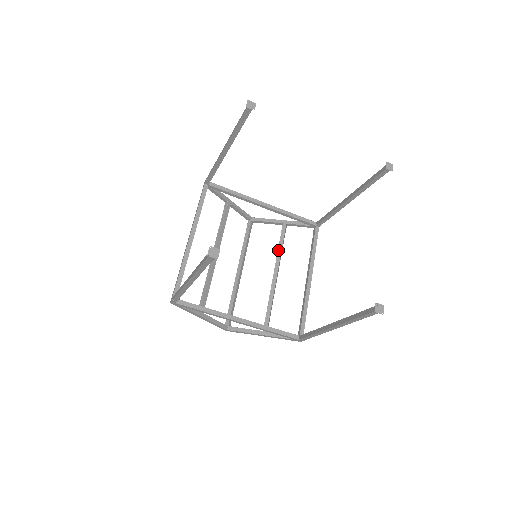
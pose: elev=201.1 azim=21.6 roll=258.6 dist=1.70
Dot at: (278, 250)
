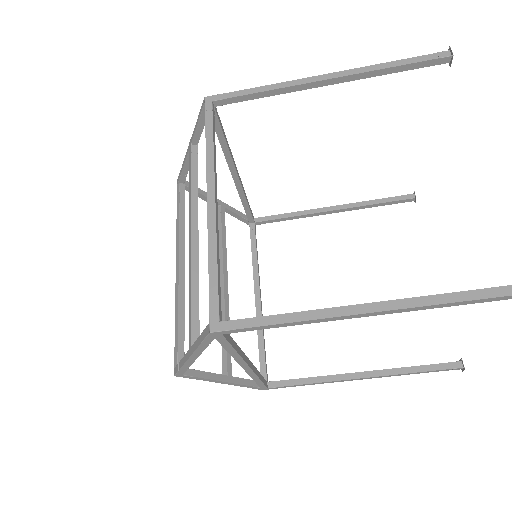
Dot at: (223, 245)
